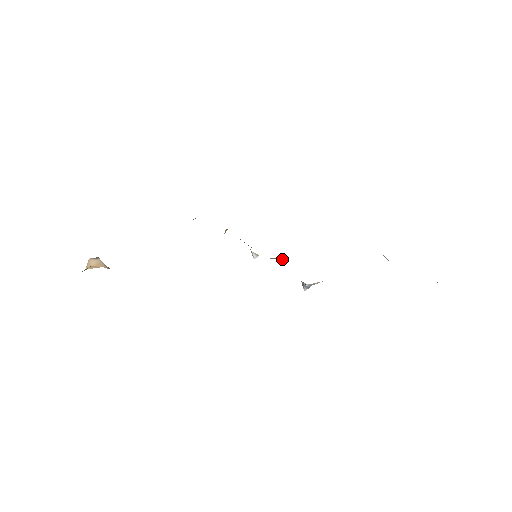
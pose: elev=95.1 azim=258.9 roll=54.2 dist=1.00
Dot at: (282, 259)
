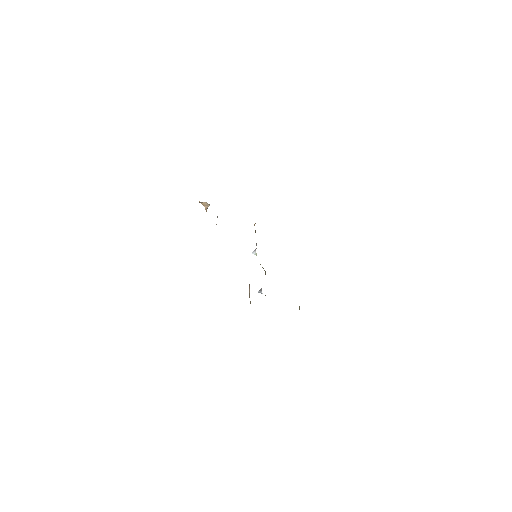
Dot at: occluded
